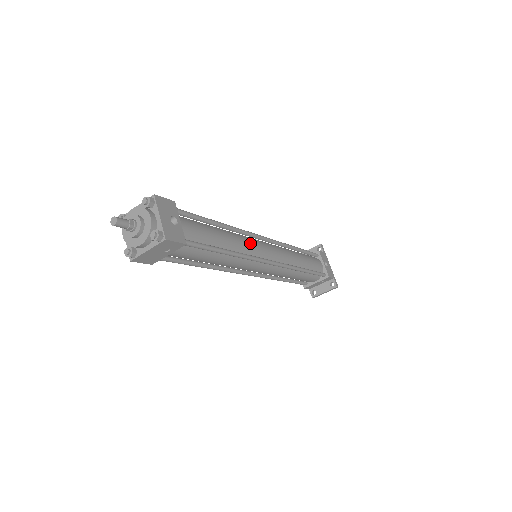
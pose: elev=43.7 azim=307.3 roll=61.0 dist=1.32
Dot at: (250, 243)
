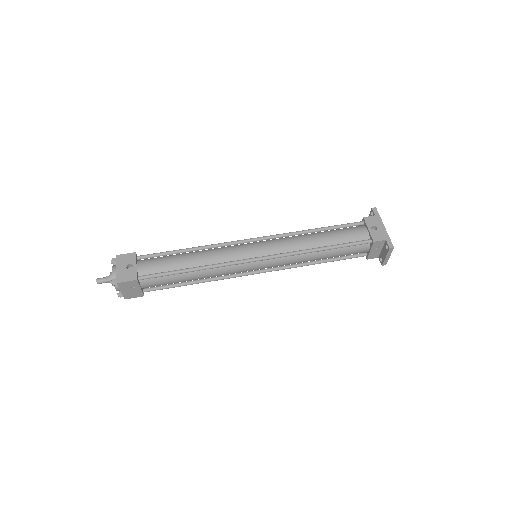
Dot at: (227, 252)
